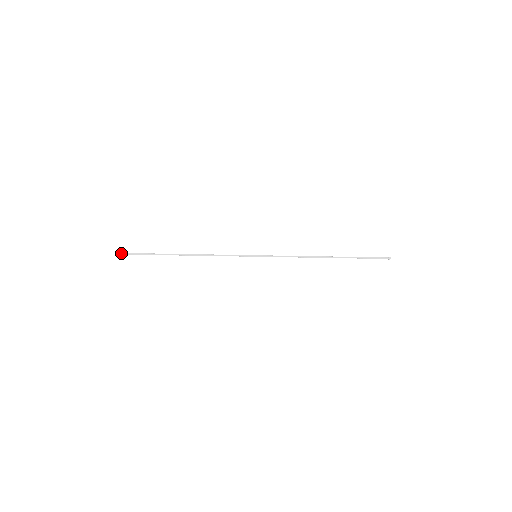
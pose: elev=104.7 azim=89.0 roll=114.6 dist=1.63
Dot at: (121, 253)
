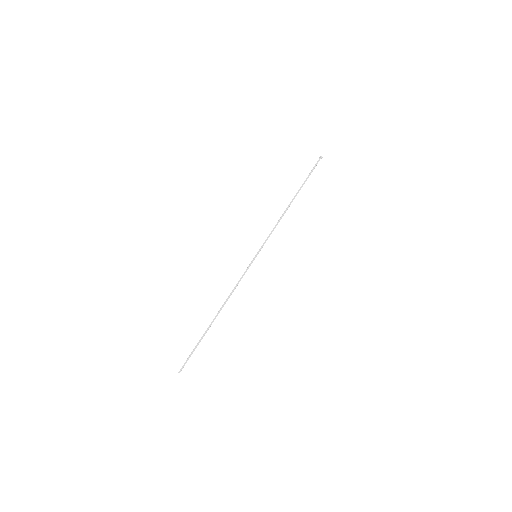
Dot at: (181, 370)
